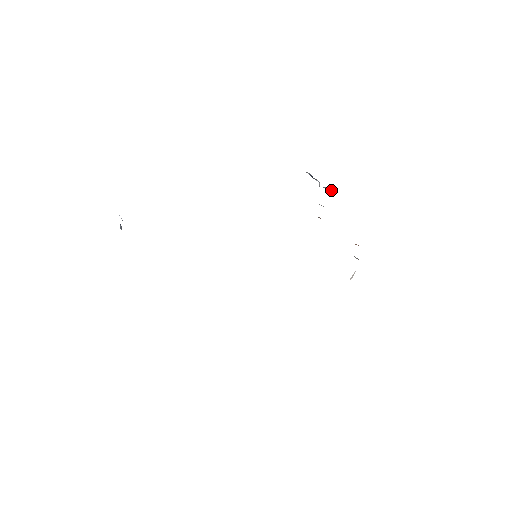
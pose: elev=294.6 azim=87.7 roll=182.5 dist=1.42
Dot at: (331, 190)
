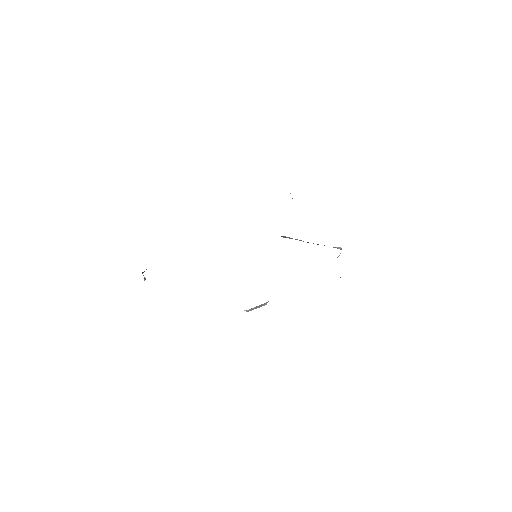
Dot at: occluded
